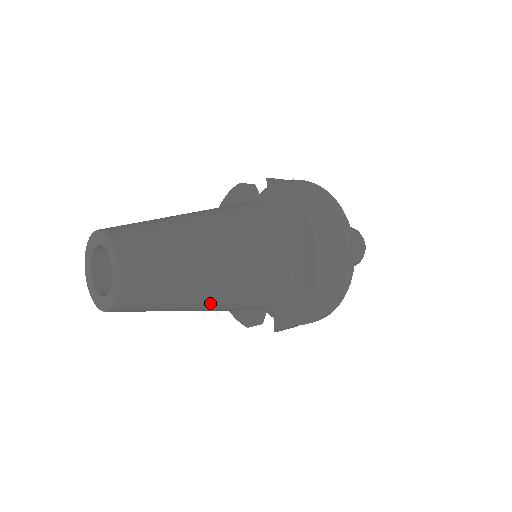
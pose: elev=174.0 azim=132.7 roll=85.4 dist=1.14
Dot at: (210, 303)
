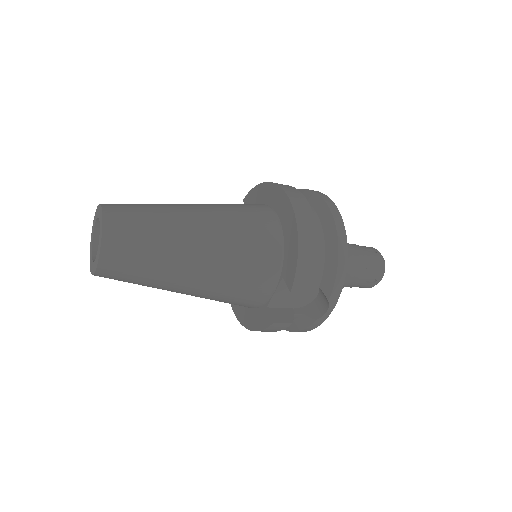
Dot at: (200, 251)
